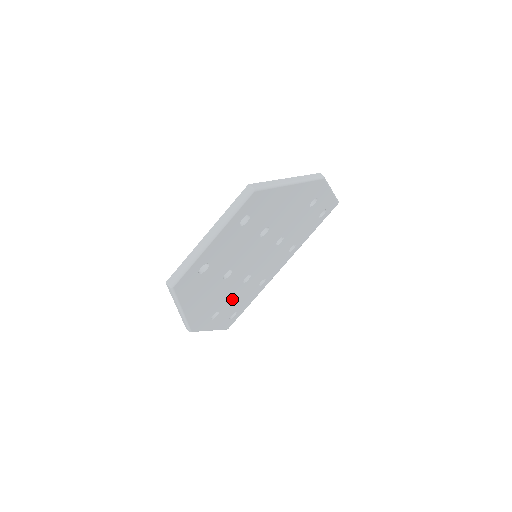
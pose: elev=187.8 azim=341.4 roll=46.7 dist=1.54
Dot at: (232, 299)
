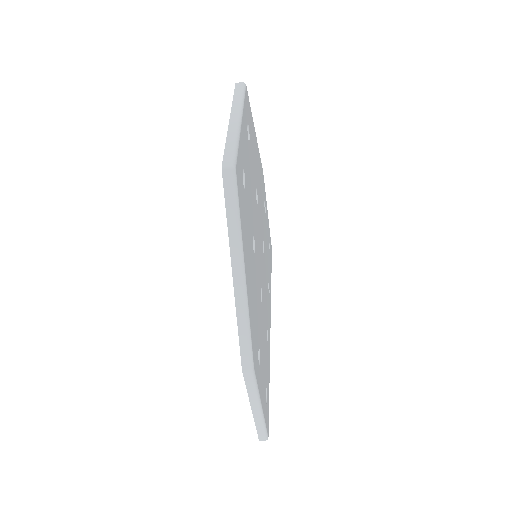
Dot at: (261, 335)
